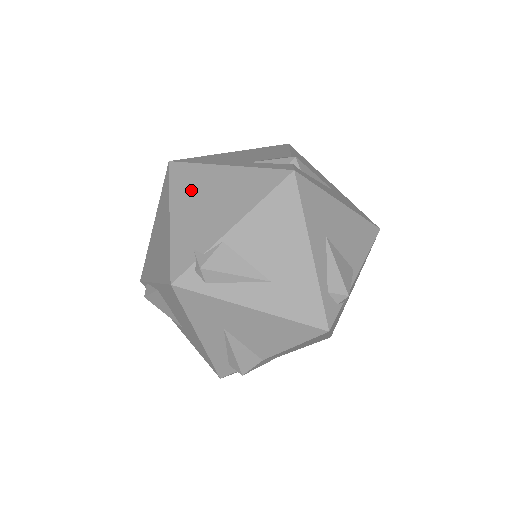
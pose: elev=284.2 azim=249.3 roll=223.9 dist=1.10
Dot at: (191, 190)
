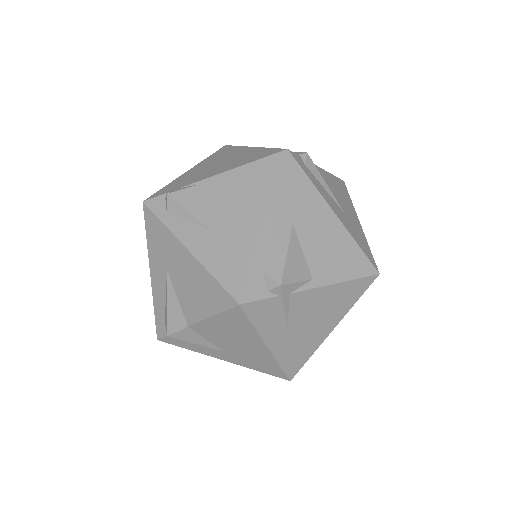
Dot at: (217, 158)
